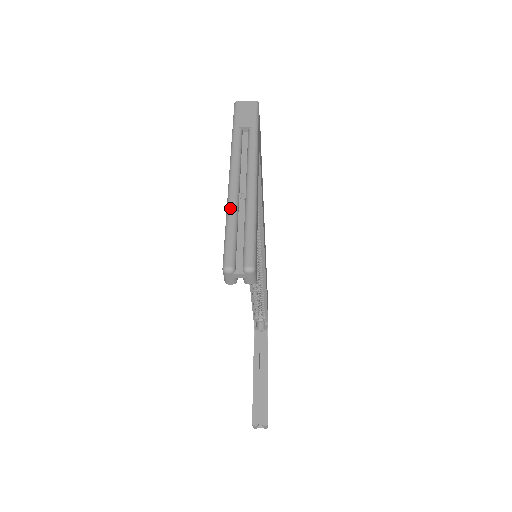
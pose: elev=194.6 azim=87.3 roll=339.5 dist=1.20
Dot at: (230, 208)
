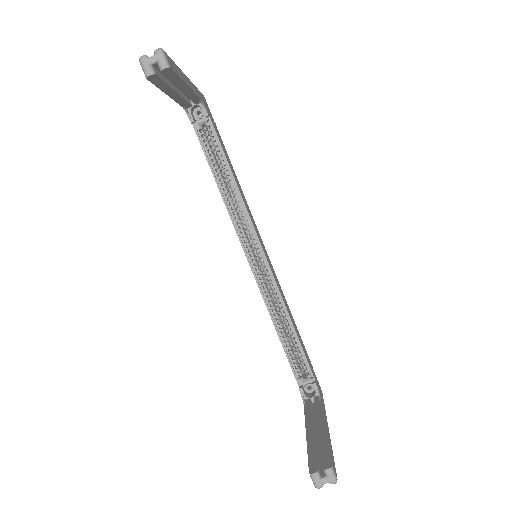
Dot at: occluded
